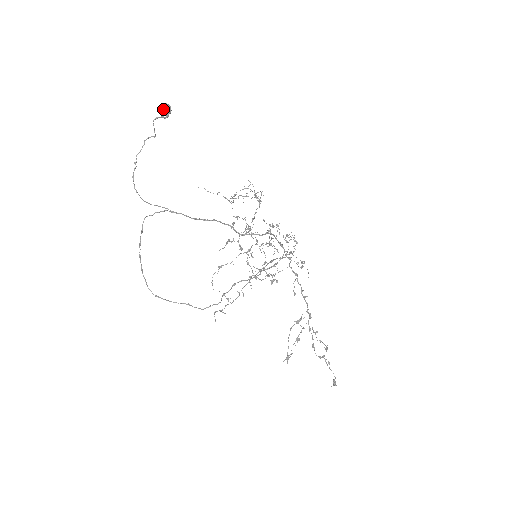
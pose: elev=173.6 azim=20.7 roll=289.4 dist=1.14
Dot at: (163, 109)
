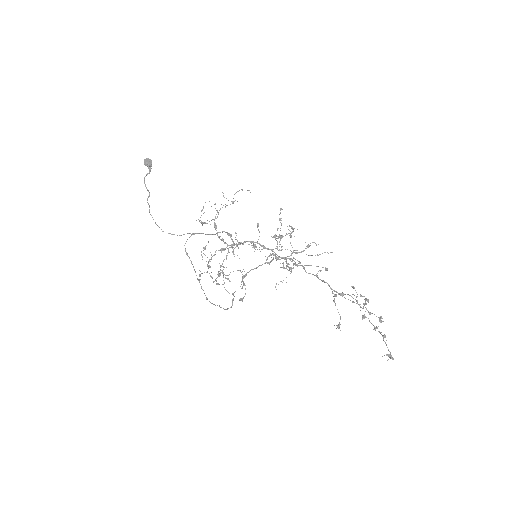
Dot at: (146, 165)
